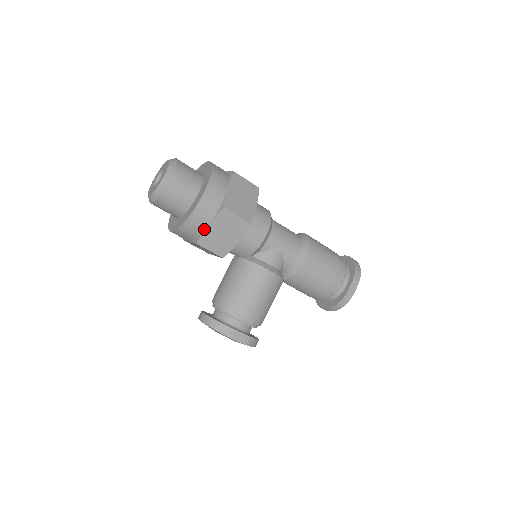
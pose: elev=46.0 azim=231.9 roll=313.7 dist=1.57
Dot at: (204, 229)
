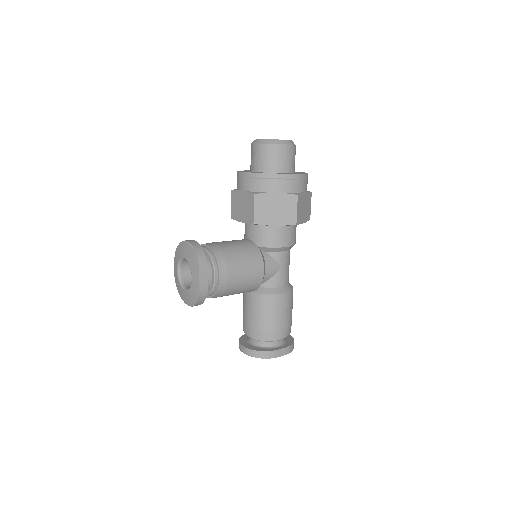
Dot at: (270, 192)
